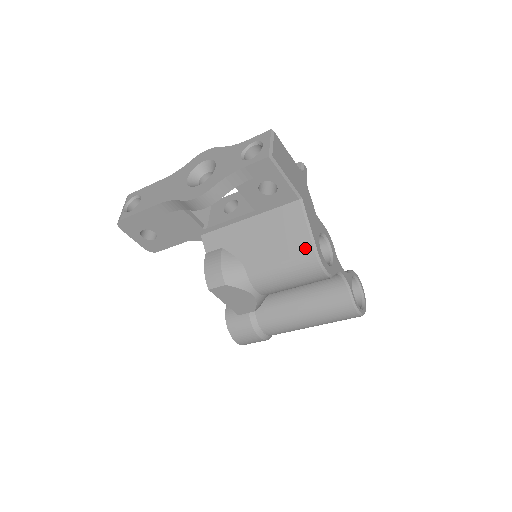
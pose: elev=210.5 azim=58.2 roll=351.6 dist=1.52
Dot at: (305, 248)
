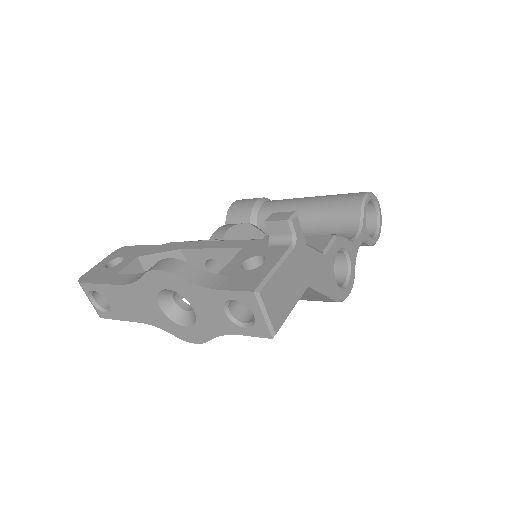
Dot at: (324, 300)
